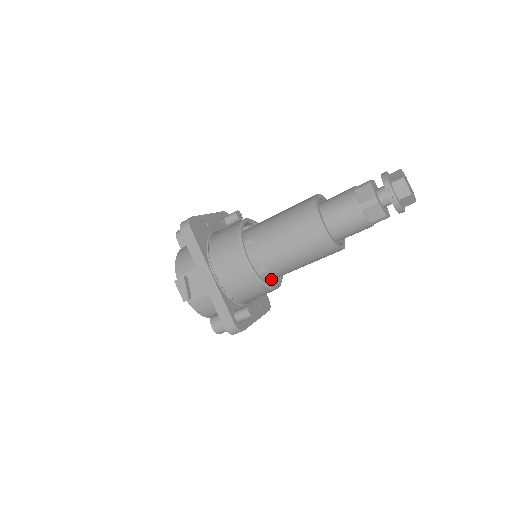
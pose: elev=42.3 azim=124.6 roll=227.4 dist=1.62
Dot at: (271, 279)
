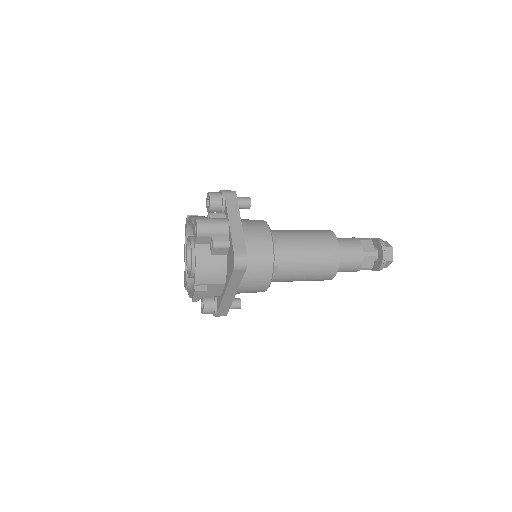
Dot at: occluded
